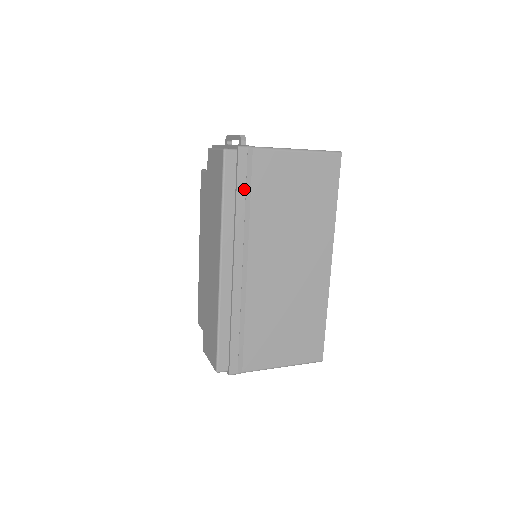
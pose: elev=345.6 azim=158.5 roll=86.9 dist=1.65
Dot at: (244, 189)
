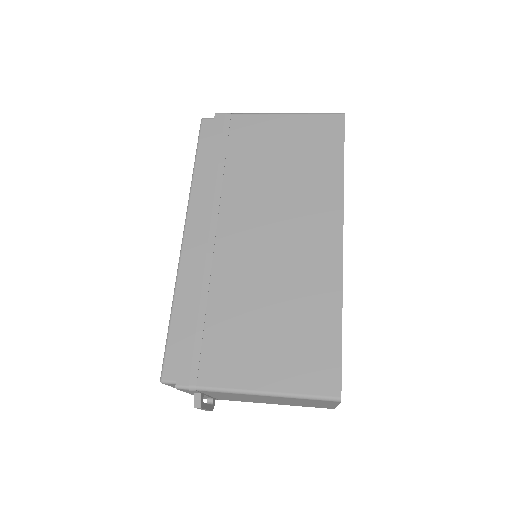
Dot at: (218, 150)
